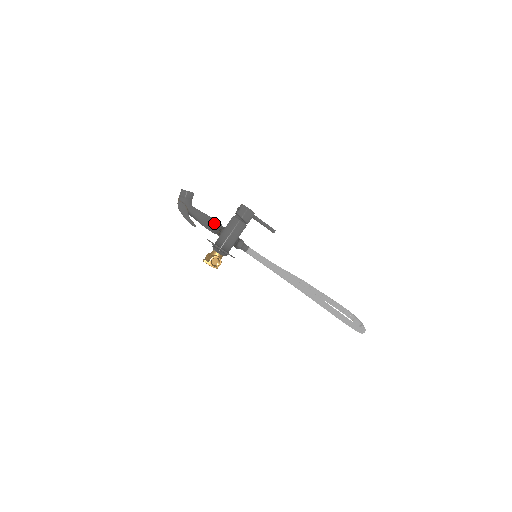
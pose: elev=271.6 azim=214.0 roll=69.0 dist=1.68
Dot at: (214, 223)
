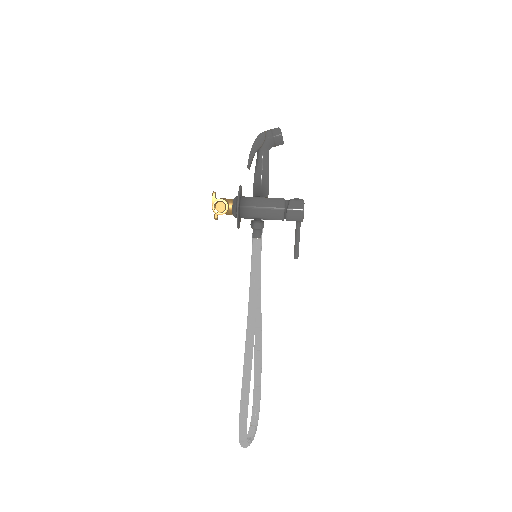
Dot at: (264, 185)
